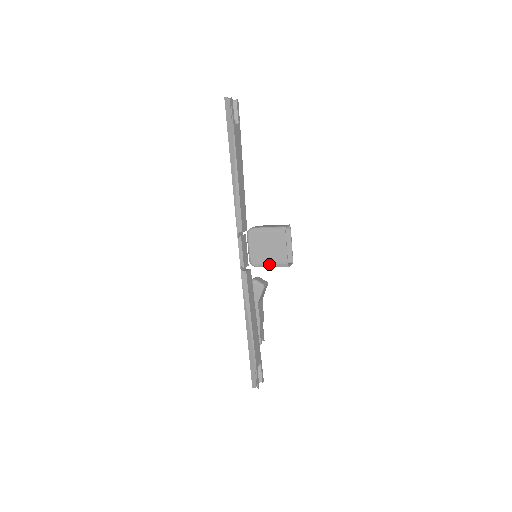
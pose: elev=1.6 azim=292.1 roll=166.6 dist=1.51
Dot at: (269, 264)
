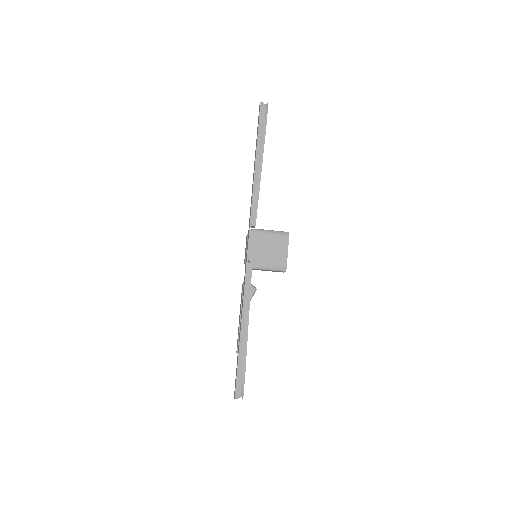
Dot at: (267, 266)
